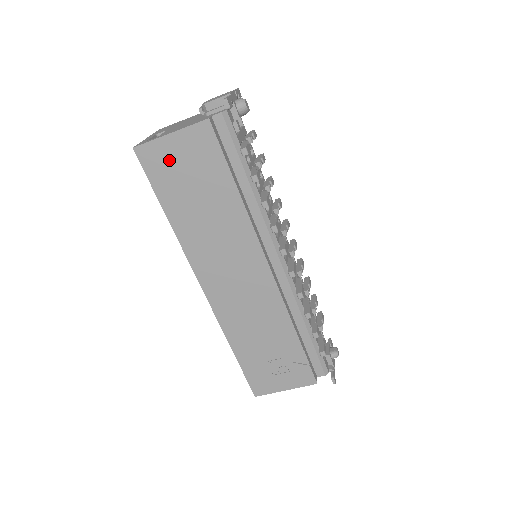
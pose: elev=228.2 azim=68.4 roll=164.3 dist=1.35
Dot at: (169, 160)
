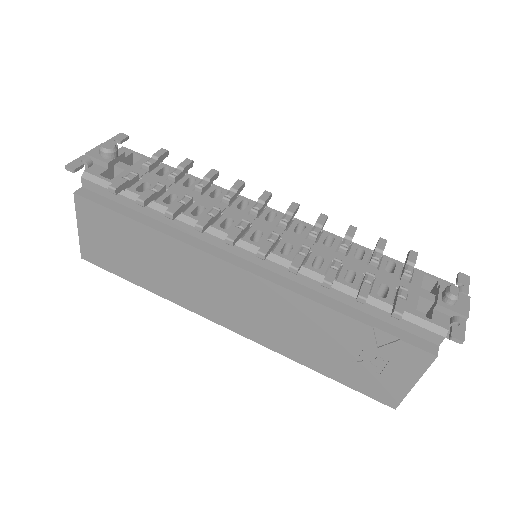
Dot at: (98, 246)
